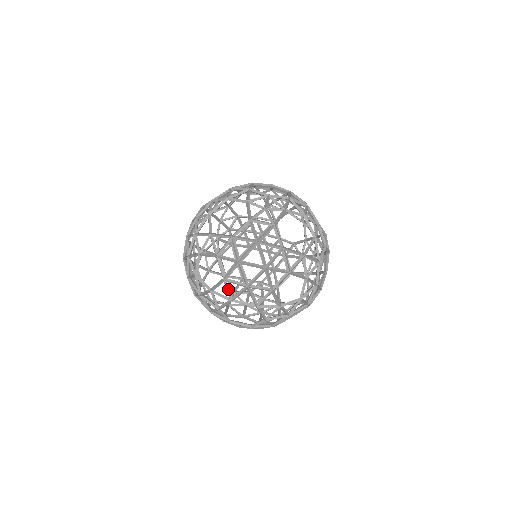
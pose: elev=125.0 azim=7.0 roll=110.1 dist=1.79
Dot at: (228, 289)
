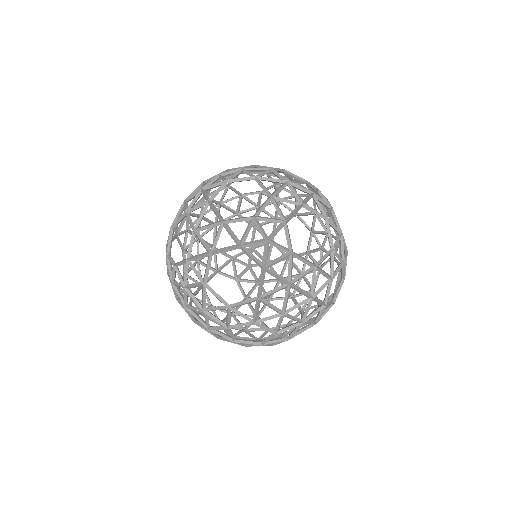
Dot at: (283, 335)
